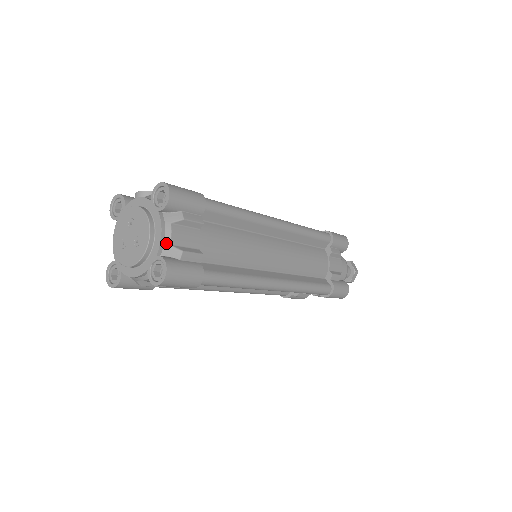
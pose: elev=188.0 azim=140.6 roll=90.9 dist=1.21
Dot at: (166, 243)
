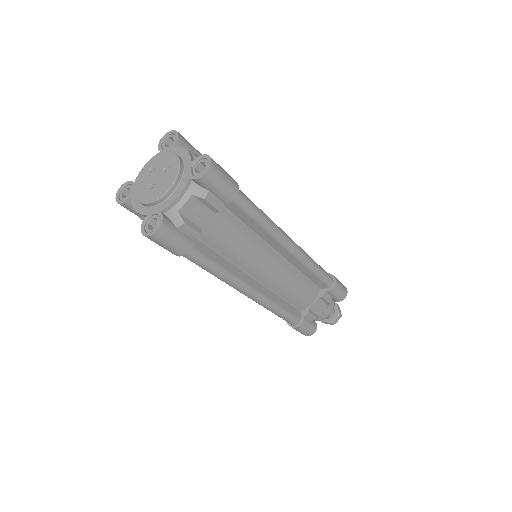
Dot at: (194, 157)
